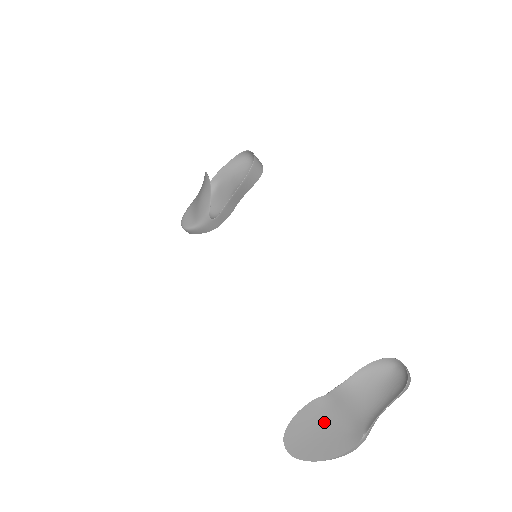
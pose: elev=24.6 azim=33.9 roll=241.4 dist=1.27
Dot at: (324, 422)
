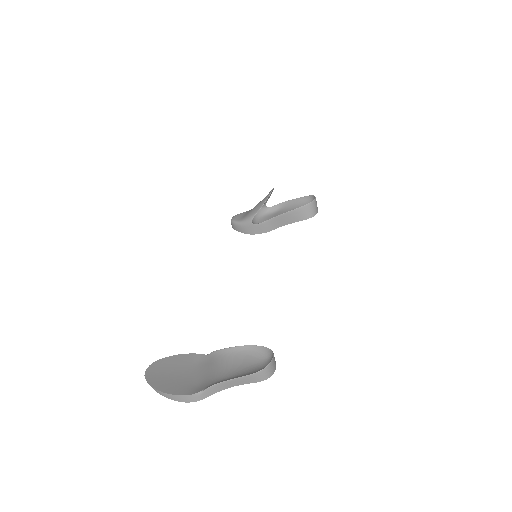
Dot at: (187, 370)
